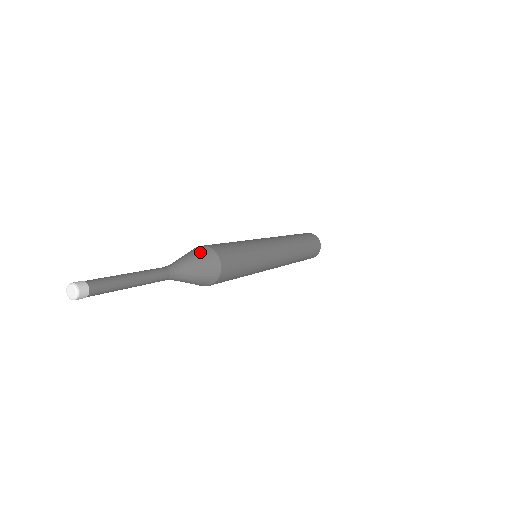
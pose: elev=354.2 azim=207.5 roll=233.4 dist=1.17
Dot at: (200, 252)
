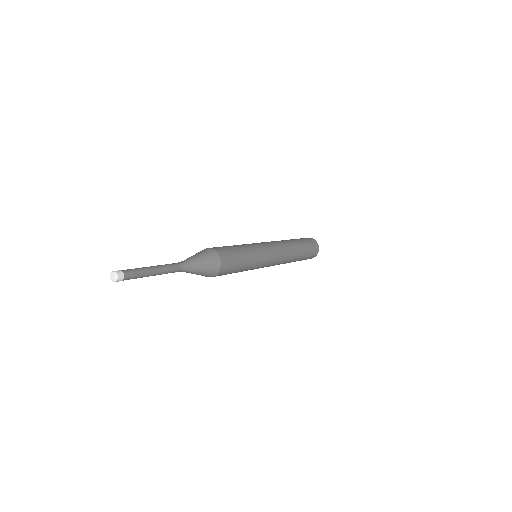
Dot at: (209, 256)
